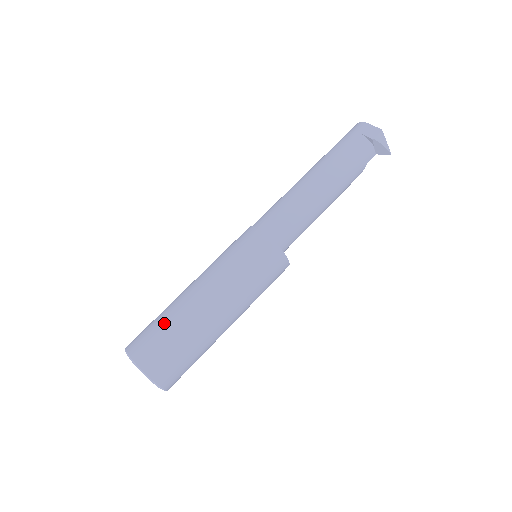
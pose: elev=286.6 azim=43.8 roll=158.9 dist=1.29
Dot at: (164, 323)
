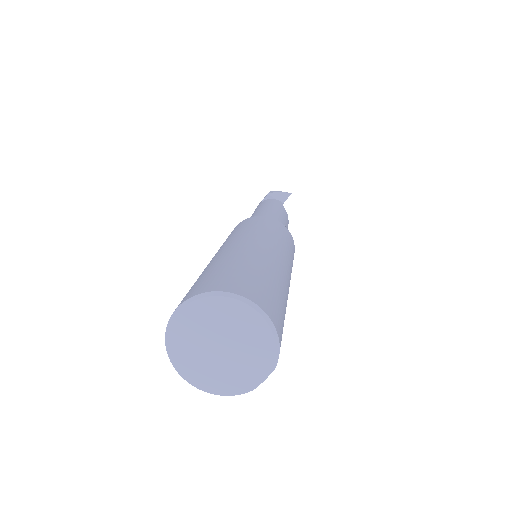
Dot at: occluded
